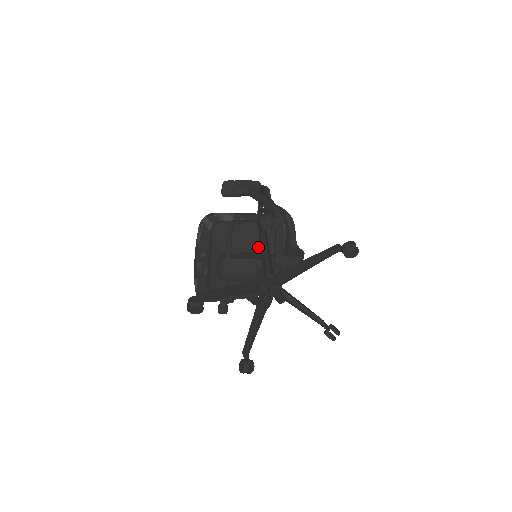
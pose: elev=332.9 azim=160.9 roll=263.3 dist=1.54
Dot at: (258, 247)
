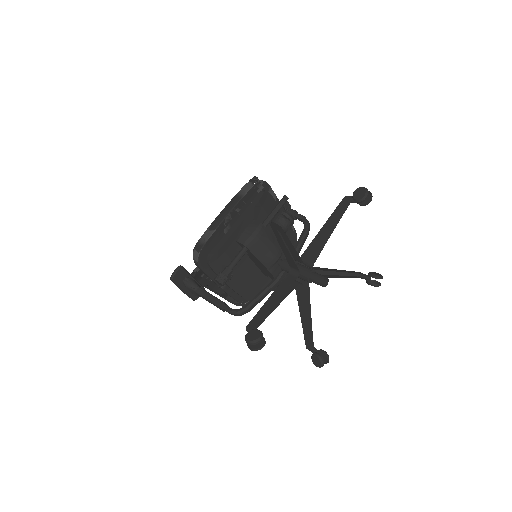
Dot at: occluded
